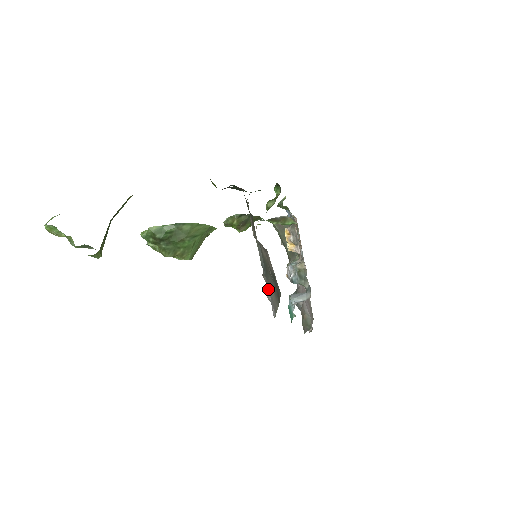
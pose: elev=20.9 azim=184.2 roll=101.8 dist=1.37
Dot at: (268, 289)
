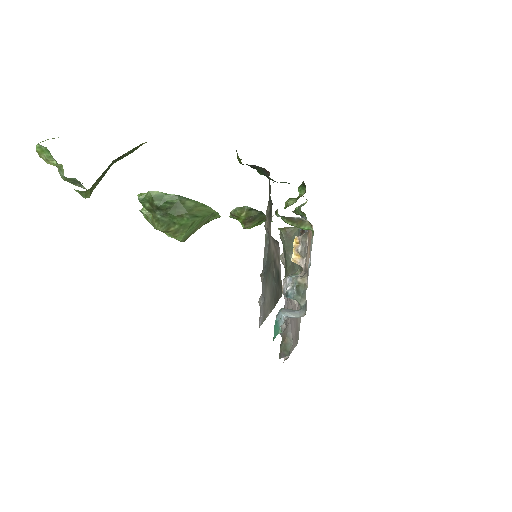
Dot at: (262, 292)
